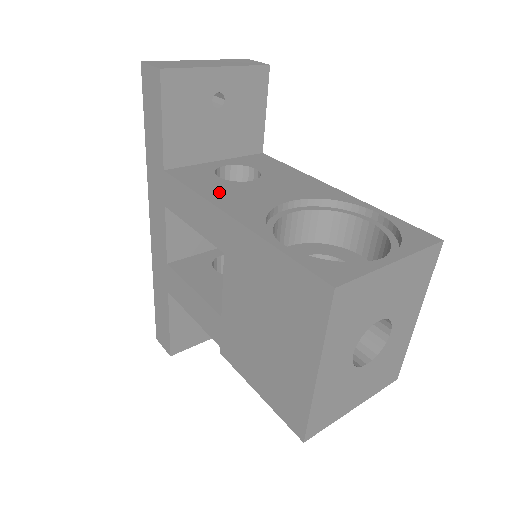
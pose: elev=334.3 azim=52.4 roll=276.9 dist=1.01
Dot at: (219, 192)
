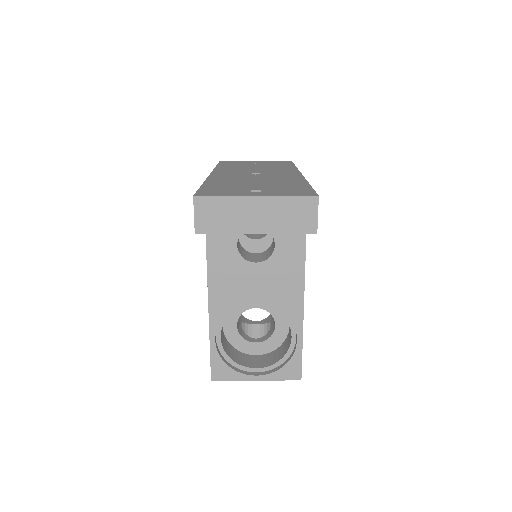
Dot at: (221, 269)
